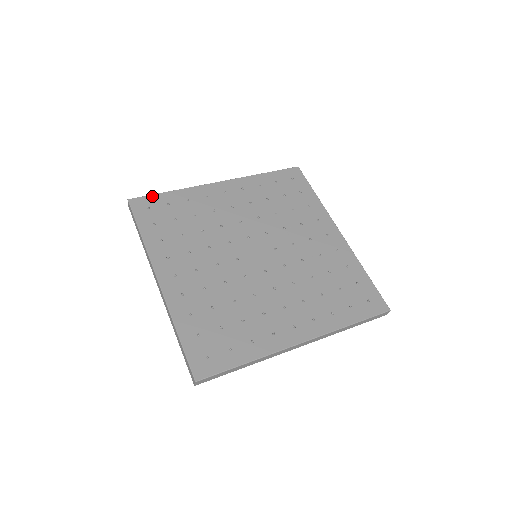
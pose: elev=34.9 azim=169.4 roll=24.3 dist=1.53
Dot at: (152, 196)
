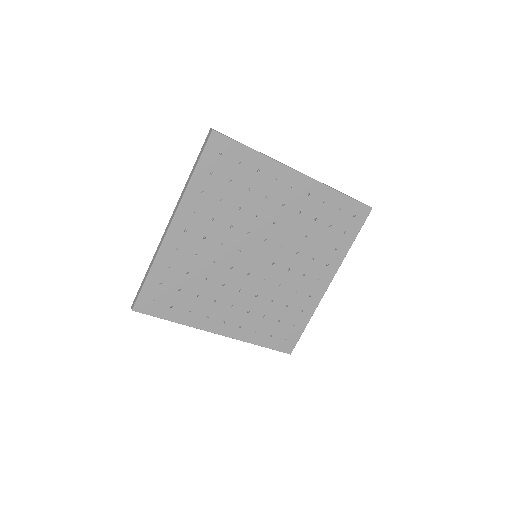
Dot at: (235, 143)
